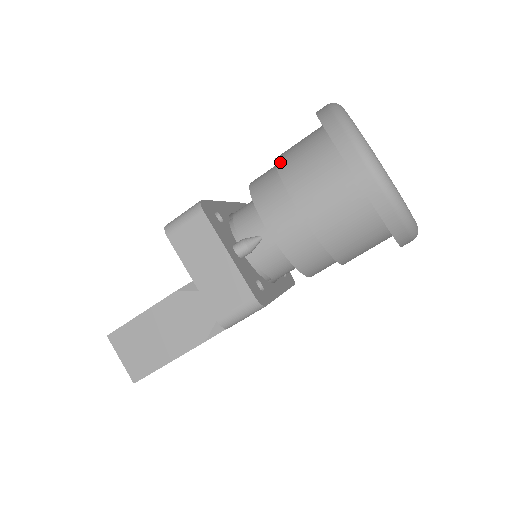
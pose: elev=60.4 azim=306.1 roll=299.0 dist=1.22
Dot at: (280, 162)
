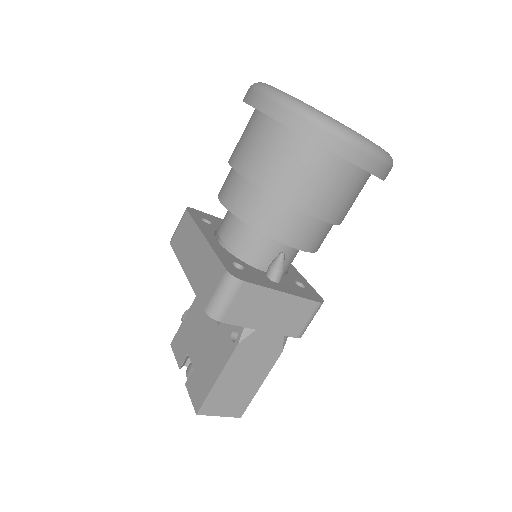
Dot at: (264, 183)
